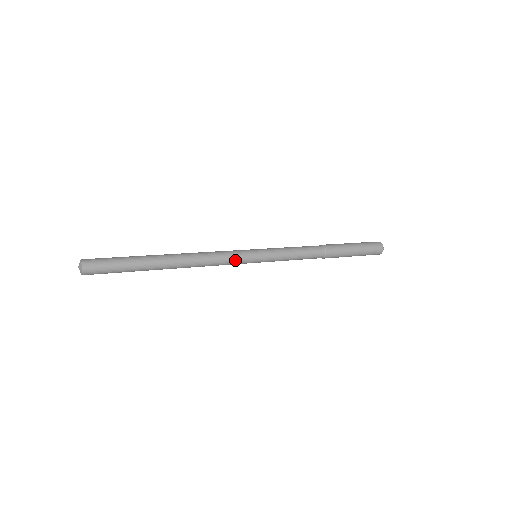
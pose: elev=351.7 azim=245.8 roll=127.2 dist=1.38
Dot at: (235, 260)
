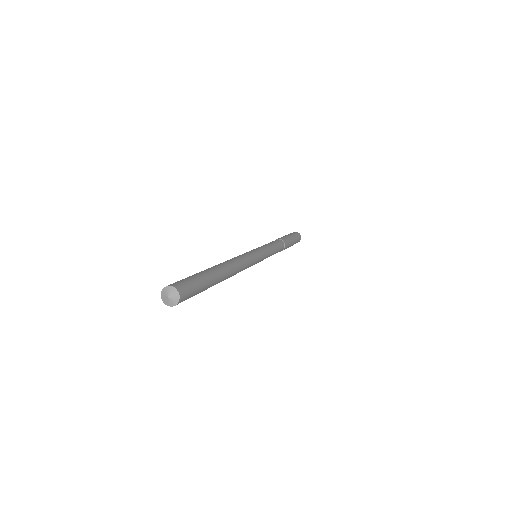
Dot at: (253, 262)
